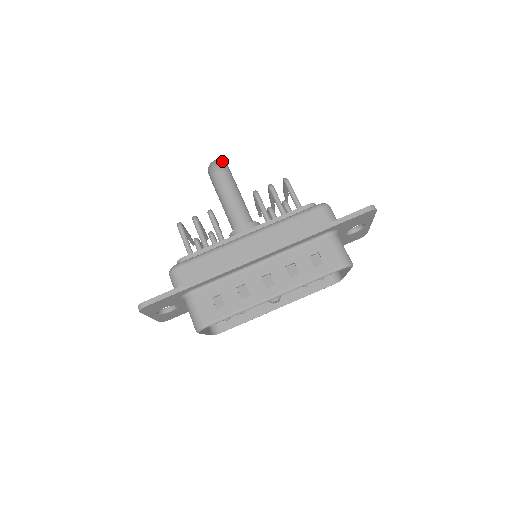
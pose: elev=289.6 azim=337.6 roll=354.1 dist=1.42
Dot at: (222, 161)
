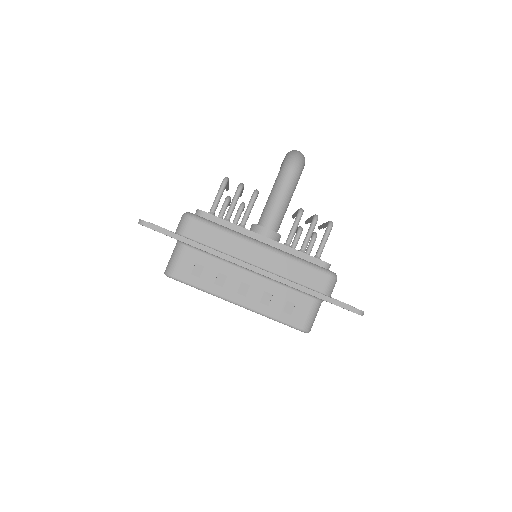
Dot at: (303, 160)
